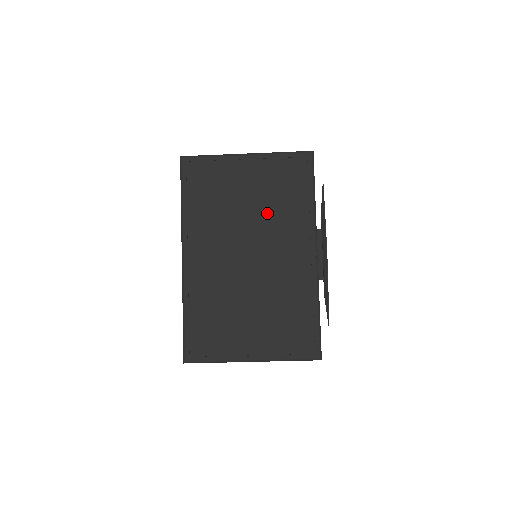
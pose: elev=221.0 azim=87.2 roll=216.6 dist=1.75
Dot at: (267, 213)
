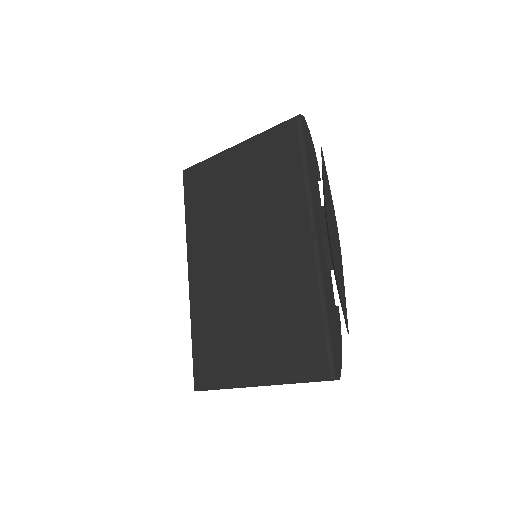
Dot at: (258, 203)
